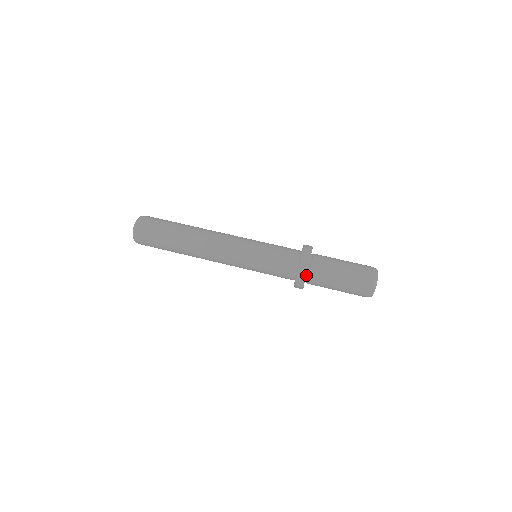
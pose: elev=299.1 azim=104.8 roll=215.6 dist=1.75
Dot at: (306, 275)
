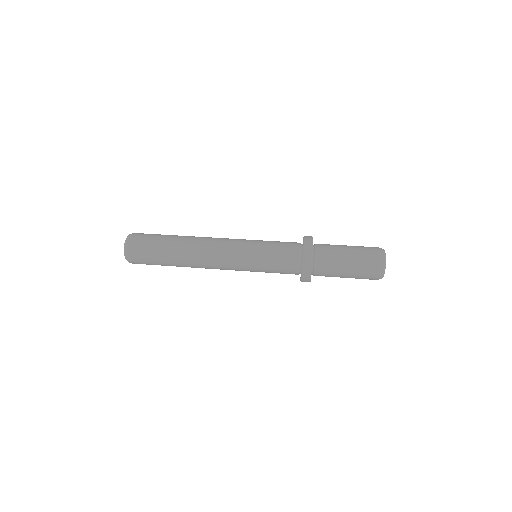
Dot at: (312, 257)
